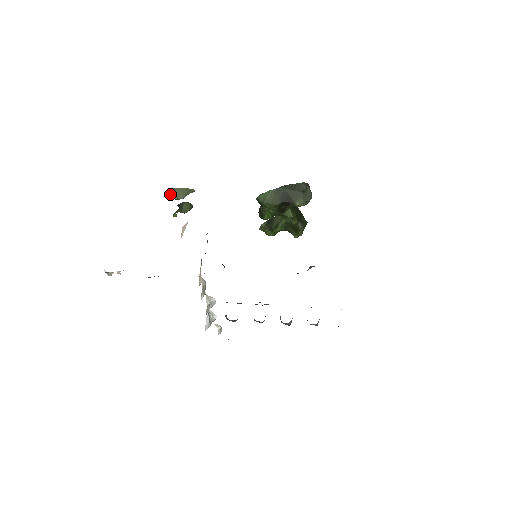
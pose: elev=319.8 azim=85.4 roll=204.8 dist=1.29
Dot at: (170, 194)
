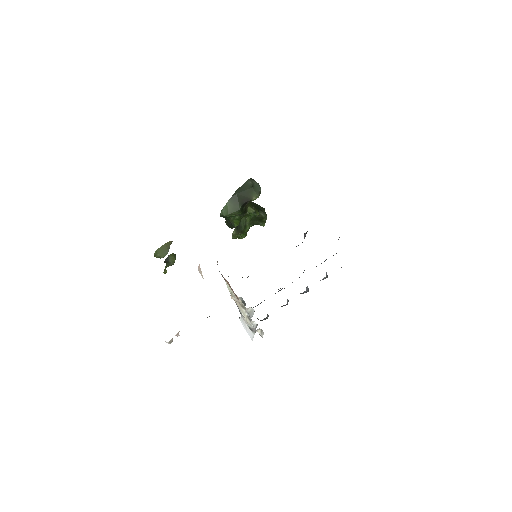
Dot at: occluded
